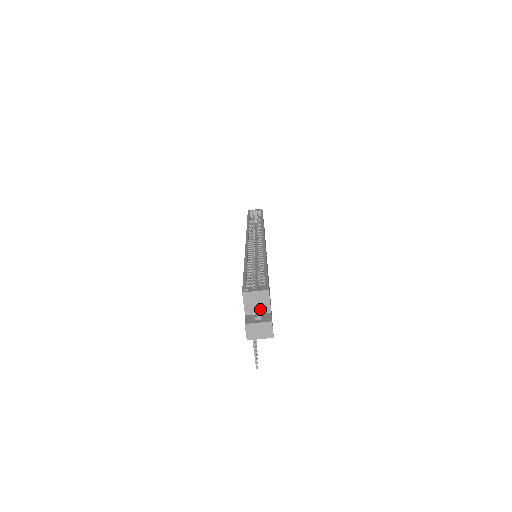
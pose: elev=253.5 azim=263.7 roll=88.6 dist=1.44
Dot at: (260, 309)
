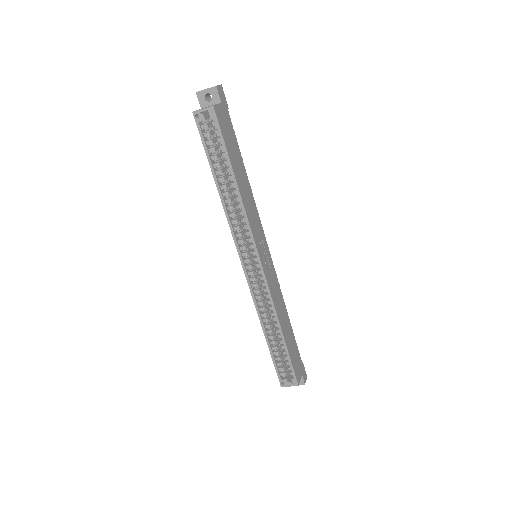
Dot at: occluded
